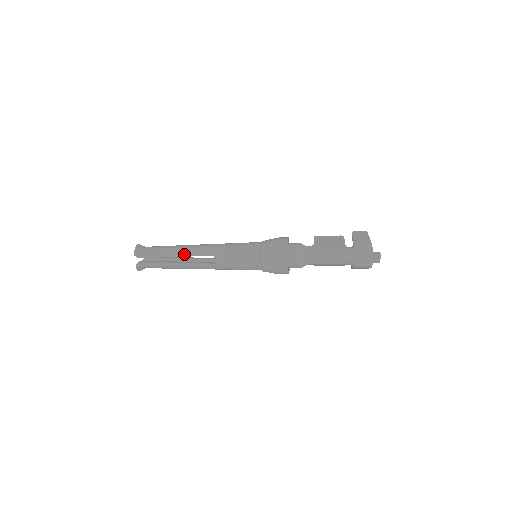
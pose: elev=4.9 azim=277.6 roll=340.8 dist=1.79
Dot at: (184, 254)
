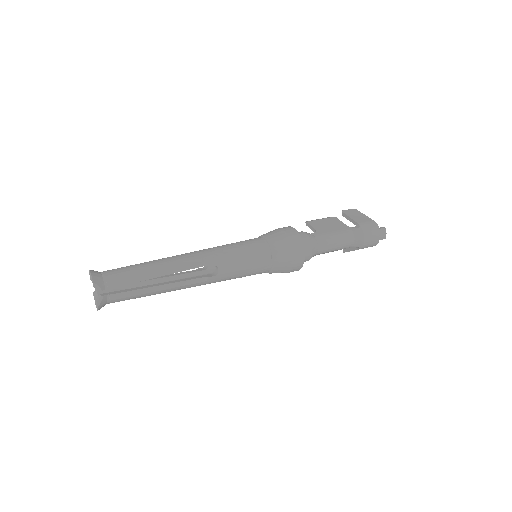
Dot at: (171, 270)
